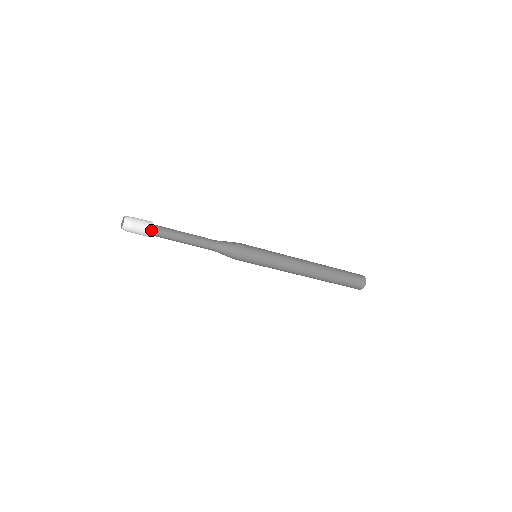
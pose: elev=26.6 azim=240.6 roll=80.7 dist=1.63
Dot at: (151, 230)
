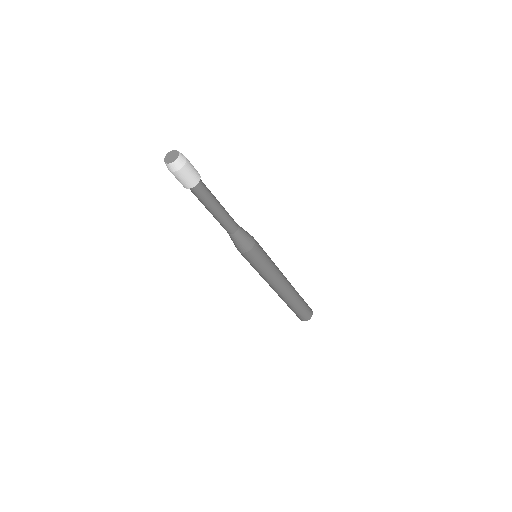
Dot at: (199, 179)
